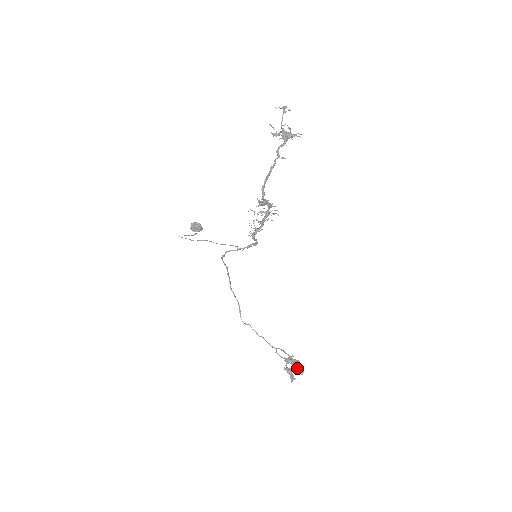
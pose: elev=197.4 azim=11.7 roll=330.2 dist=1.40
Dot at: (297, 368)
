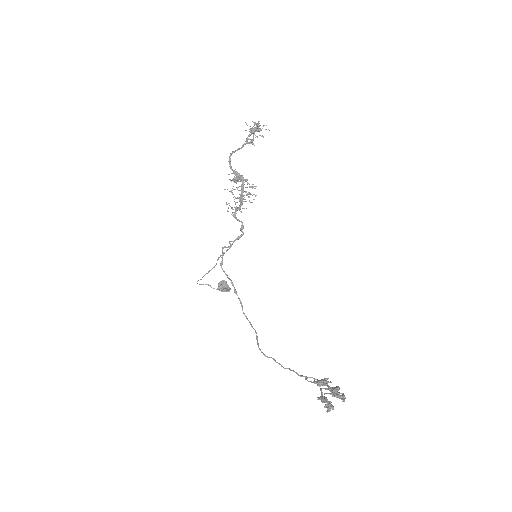
Dot at: (335, 393)
